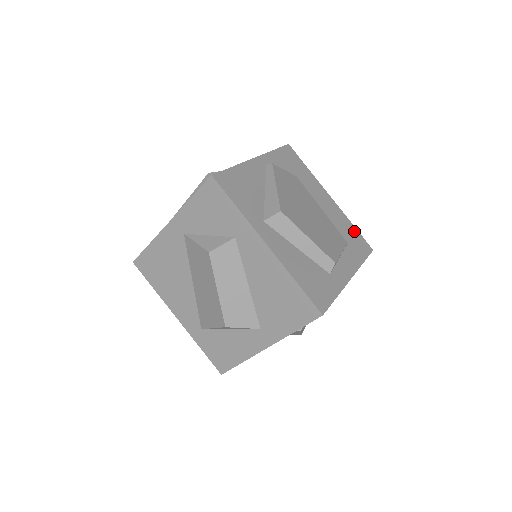
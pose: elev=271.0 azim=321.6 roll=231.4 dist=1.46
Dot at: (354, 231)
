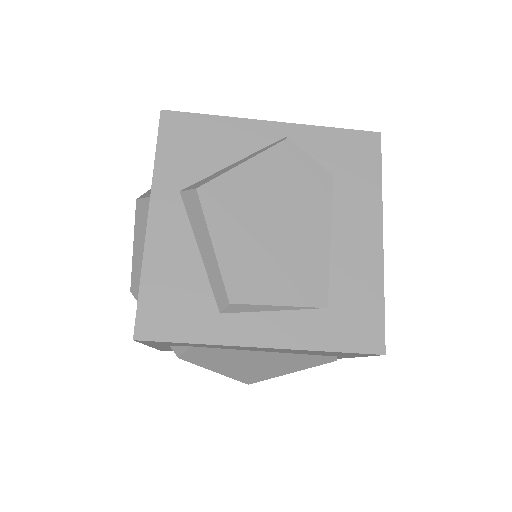
Dot at: (373, 305)
